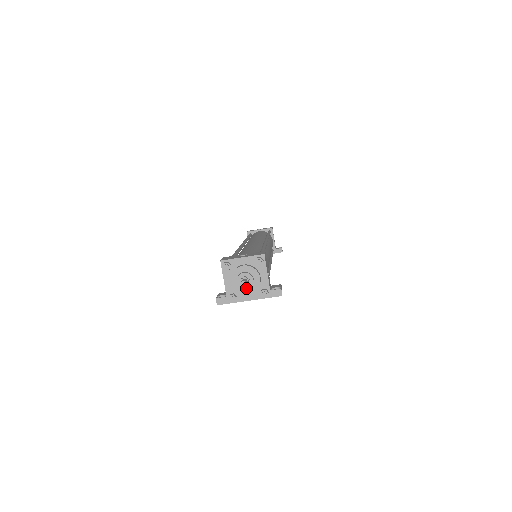
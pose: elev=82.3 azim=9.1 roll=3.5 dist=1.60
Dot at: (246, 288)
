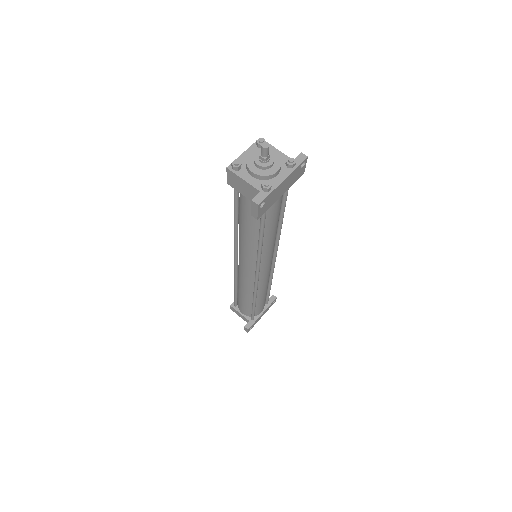
Dot at: (271, 164)
